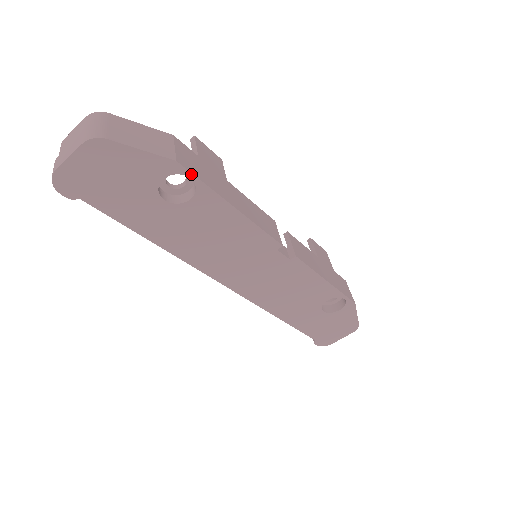
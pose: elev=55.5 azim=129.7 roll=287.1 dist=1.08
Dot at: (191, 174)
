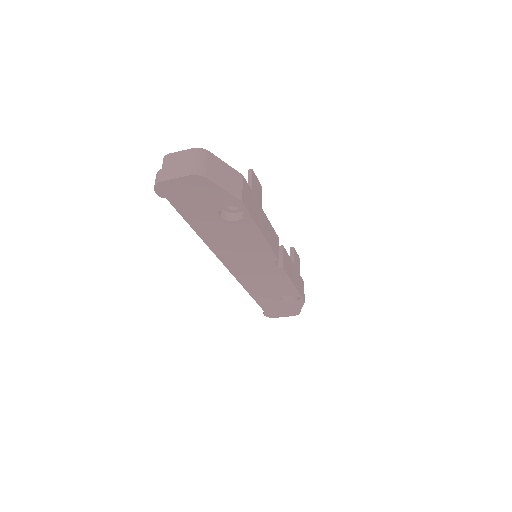
Dot at: (246, 210)
